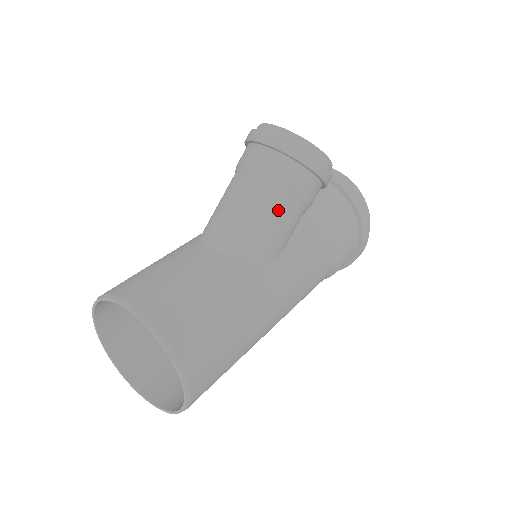
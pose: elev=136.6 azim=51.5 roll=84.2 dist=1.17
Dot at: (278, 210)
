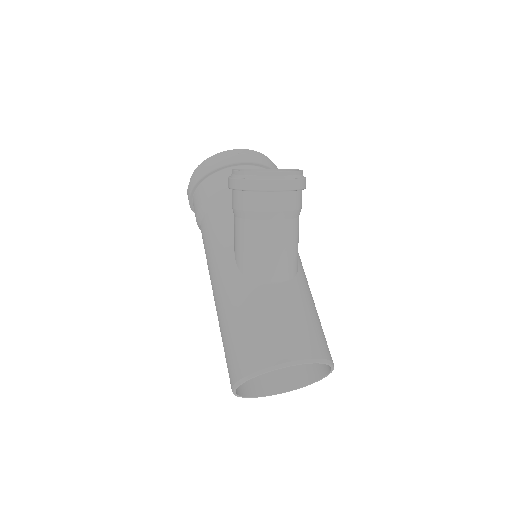
Dot at: (297, 228)
